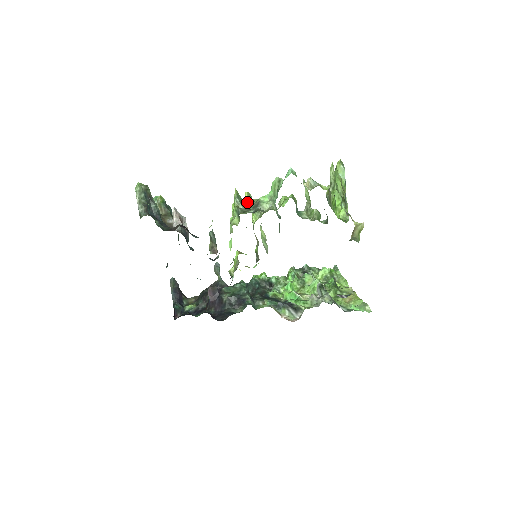
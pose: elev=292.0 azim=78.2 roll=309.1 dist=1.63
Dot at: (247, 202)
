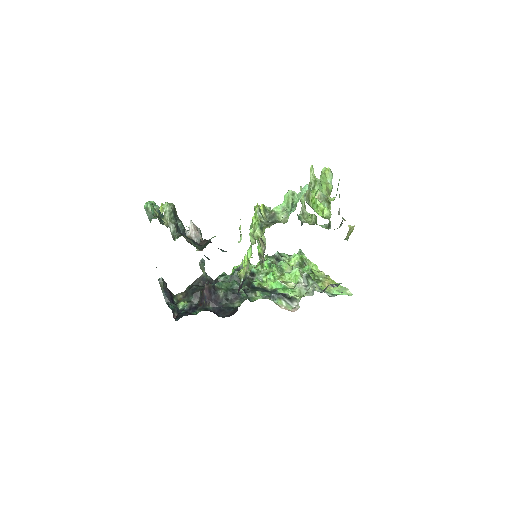
Dot at: (263, 213)
